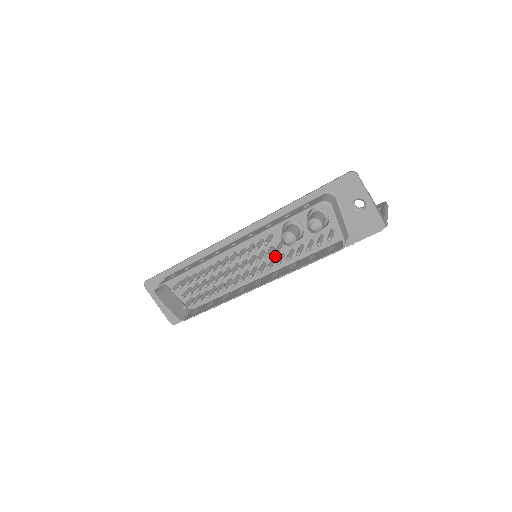
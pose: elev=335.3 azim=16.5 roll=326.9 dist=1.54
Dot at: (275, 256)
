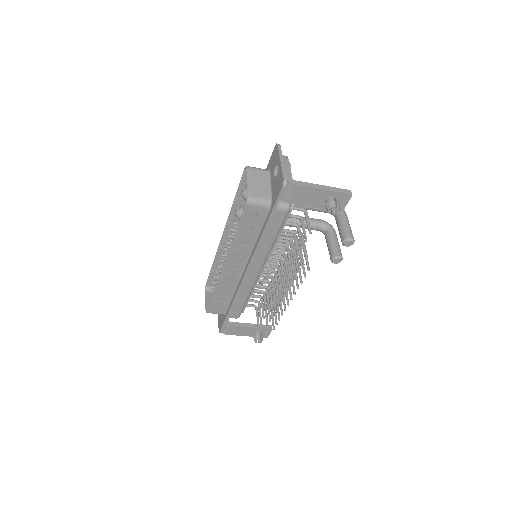
Dot at: occluded
